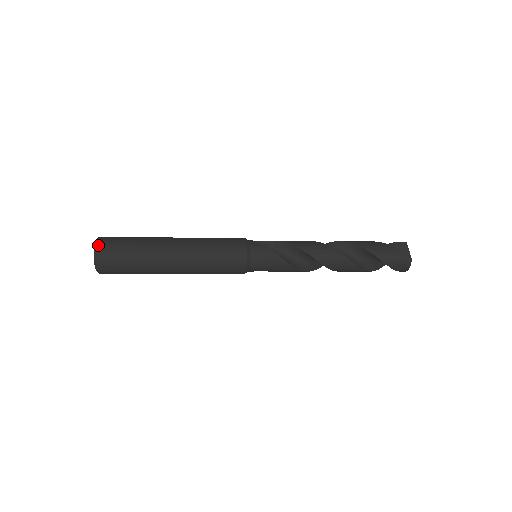
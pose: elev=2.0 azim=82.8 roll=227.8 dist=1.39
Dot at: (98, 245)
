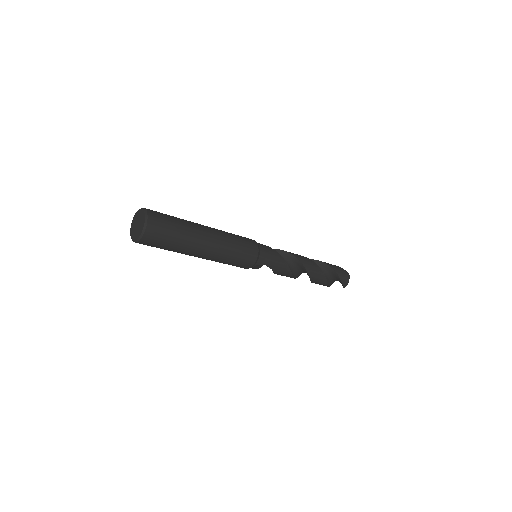
Dot at: (147, 209)
